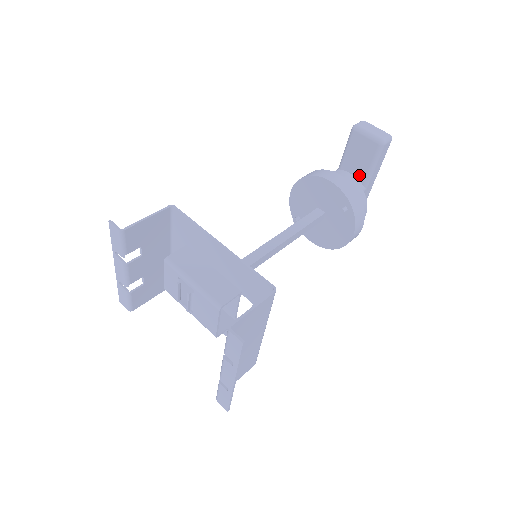
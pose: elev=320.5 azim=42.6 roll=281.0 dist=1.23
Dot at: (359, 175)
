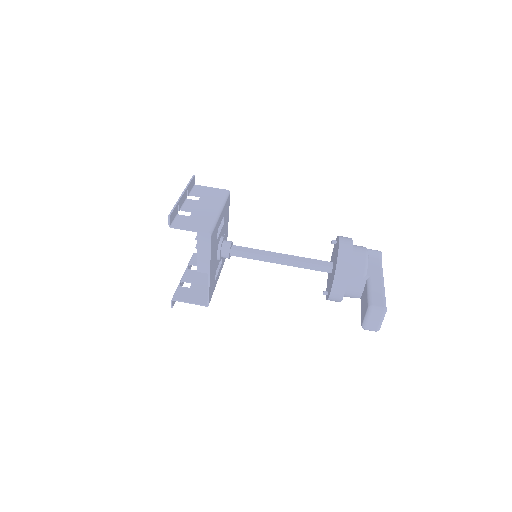
Dot at: (362, 298)
